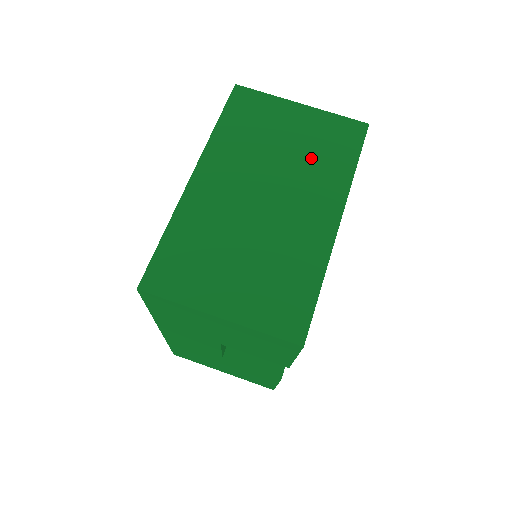
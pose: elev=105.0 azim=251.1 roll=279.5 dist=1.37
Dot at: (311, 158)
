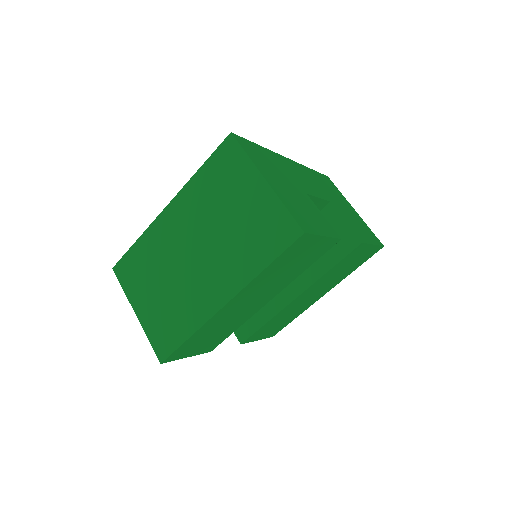
Dot at: (240, 239)
